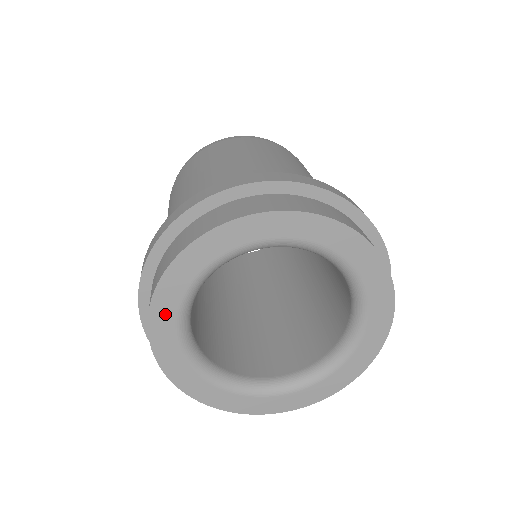
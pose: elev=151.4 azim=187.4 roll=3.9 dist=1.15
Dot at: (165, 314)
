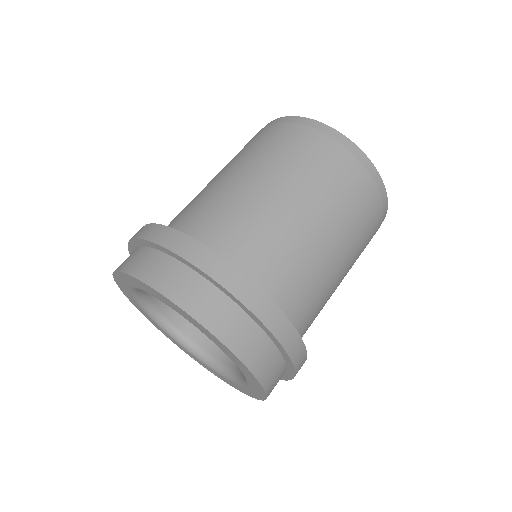
Dot at: (125, 290)
